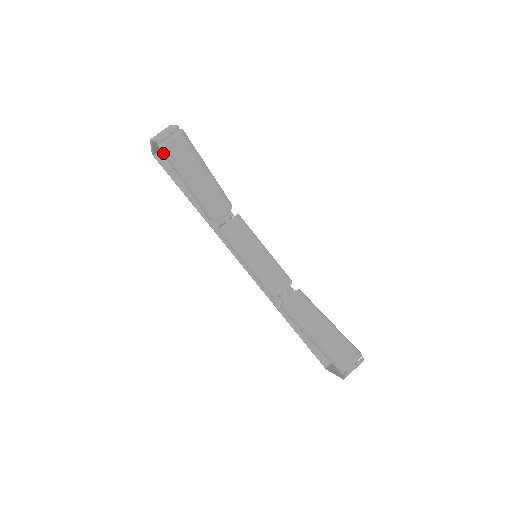
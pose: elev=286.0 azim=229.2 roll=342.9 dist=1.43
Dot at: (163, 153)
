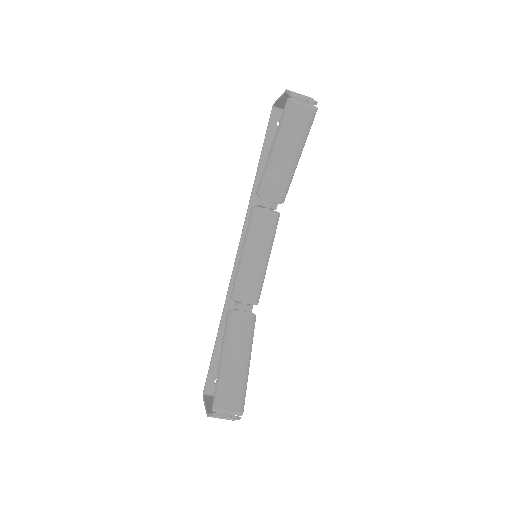
Dot at: (285, 107)
